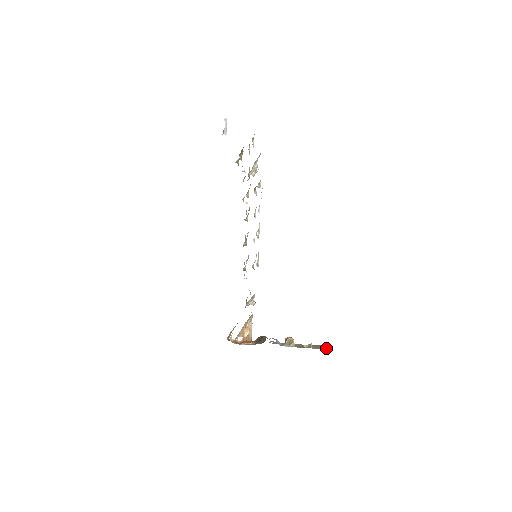
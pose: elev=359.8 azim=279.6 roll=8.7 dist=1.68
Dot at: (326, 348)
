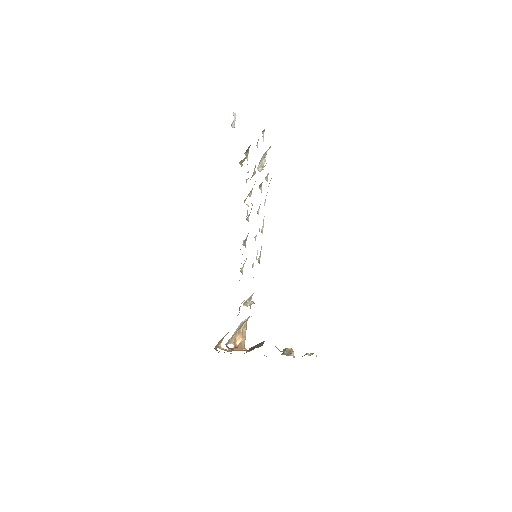
Dot at: occluded
